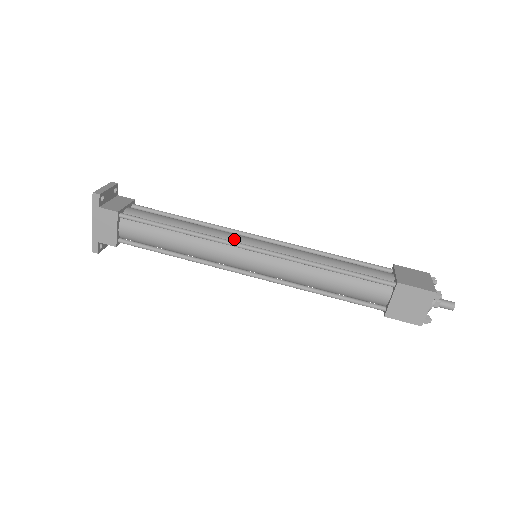
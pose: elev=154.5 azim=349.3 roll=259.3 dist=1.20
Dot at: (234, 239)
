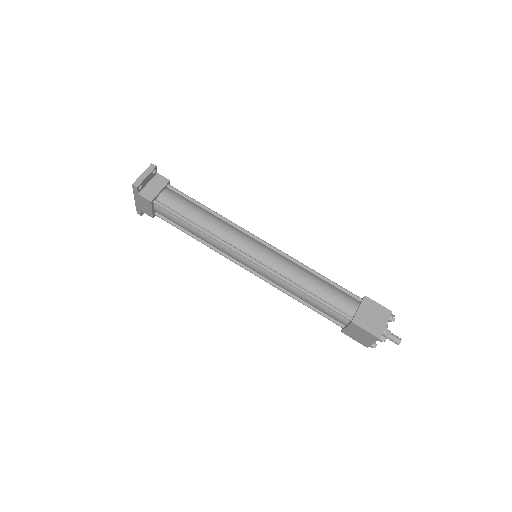
Dot at: (238, 244)
